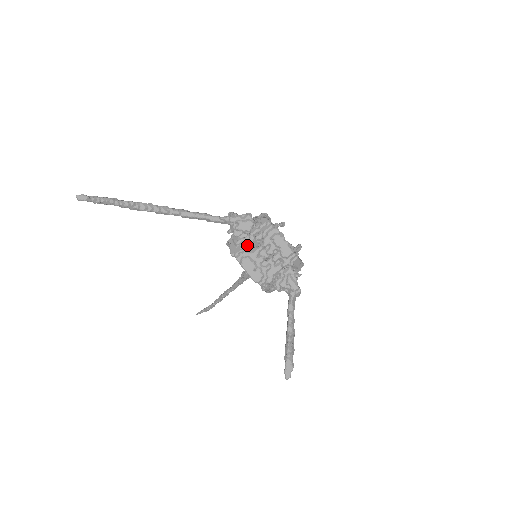
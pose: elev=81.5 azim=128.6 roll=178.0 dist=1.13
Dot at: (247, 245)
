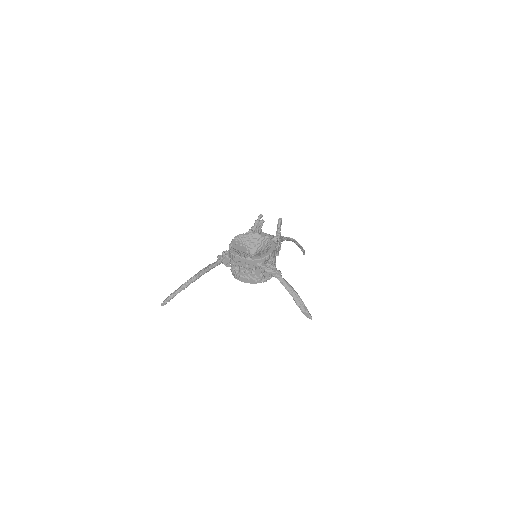
Dot at: (235, 270)
